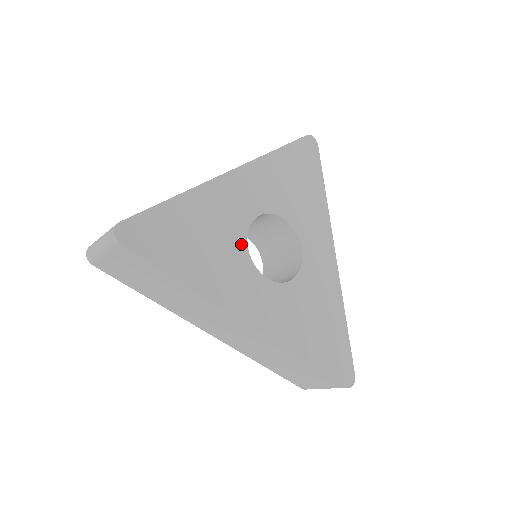
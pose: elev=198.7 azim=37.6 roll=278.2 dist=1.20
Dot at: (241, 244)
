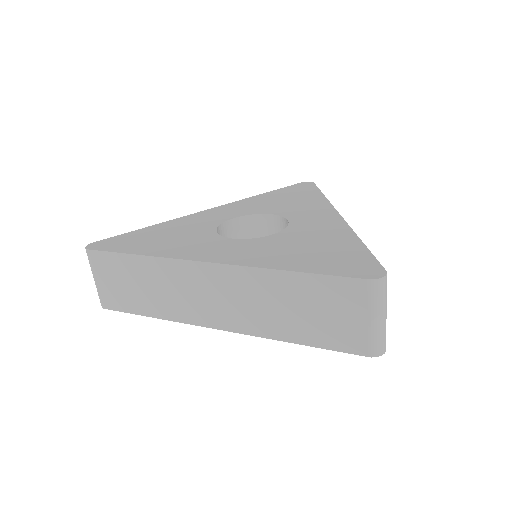
Dot at: (209, 231)
